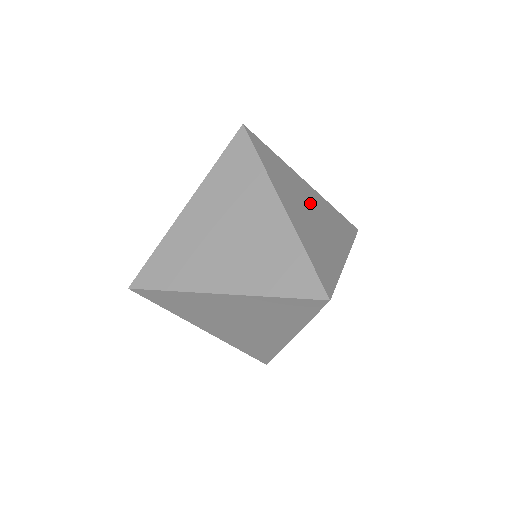
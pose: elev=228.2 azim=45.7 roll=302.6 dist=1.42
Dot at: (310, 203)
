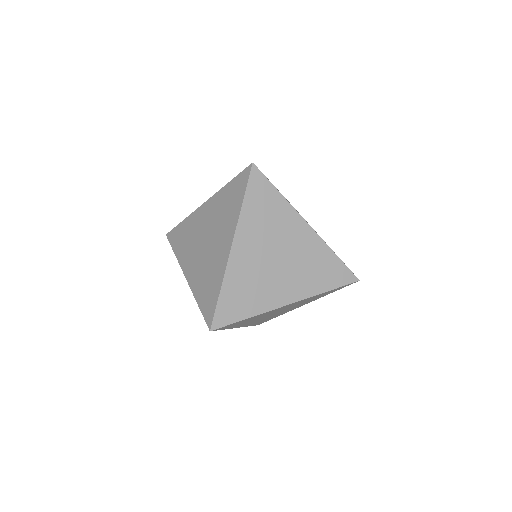
Dot at: (286, 247)
